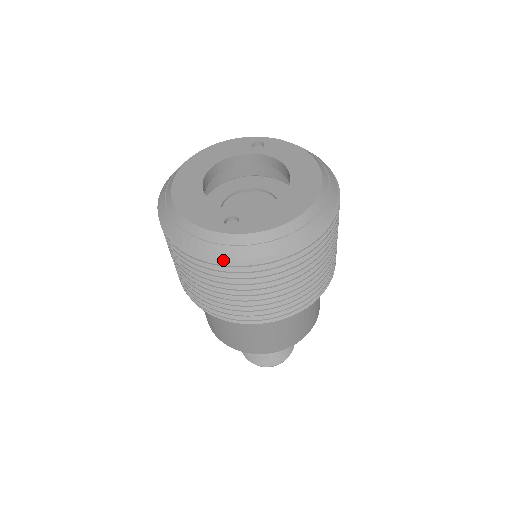
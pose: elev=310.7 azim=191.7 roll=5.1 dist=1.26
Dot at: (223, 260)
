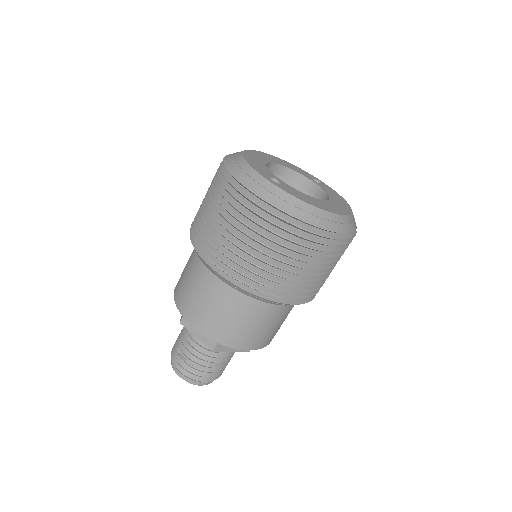
Dot at: (251, 195)
